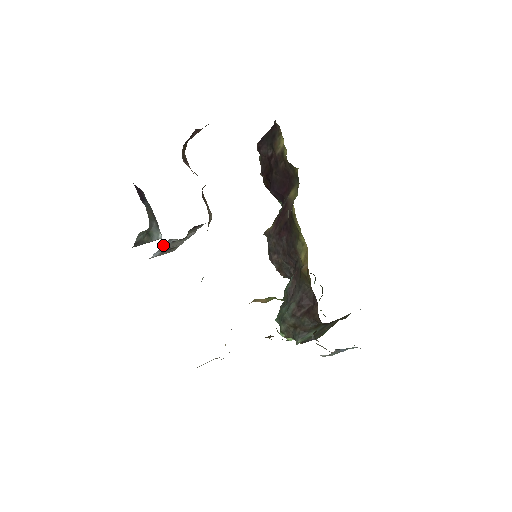
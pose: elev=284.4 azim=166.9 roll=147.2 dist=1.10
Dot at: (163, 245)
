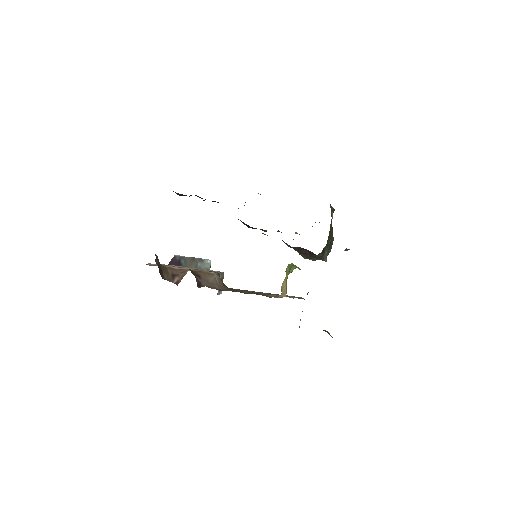
Dot at: occluded
